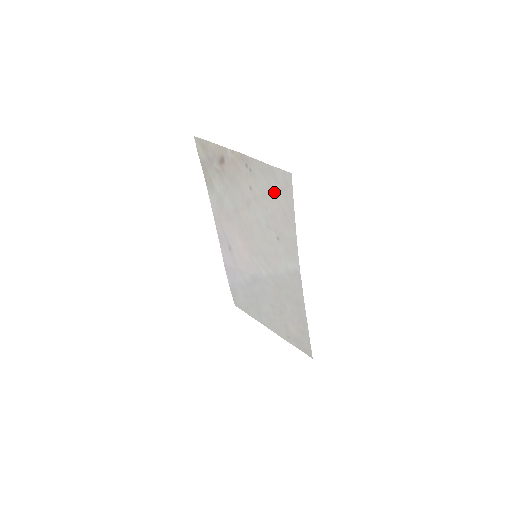
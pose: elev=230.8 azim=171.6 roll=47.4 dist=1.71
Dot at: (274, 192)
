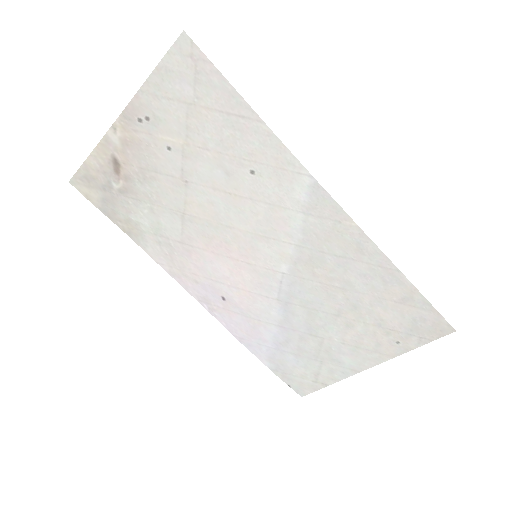
Dot at: (192, 102)
